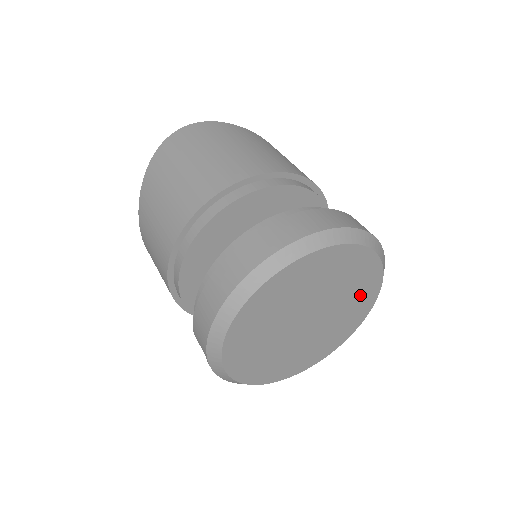
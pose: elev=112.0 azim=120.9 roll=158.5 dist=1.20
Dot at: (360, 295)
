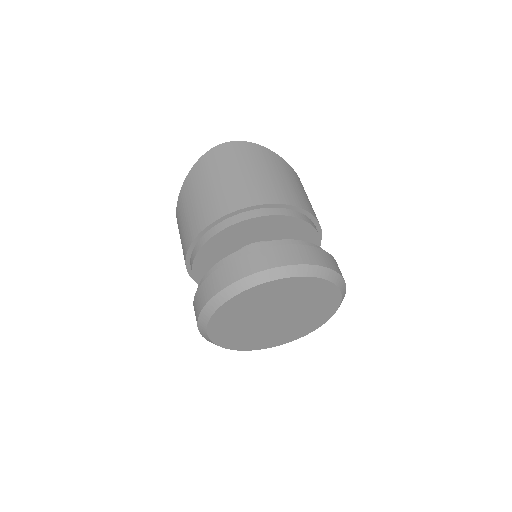
Dot at: (321, 309)
